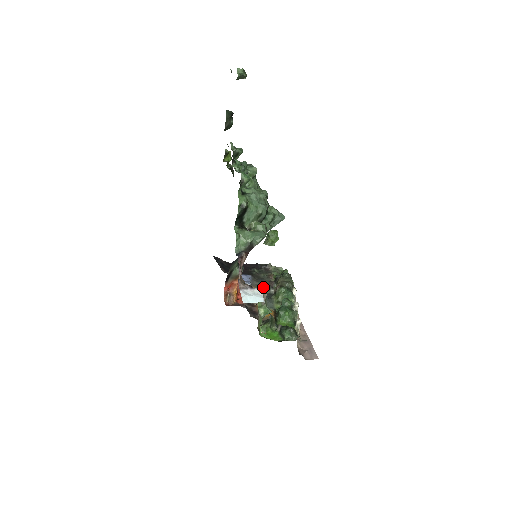
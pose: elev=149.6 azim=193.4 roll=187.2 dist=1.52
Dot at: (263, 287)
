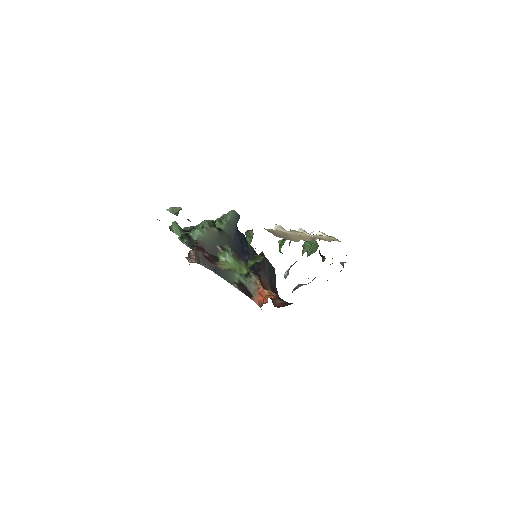
Dot at: occluded
